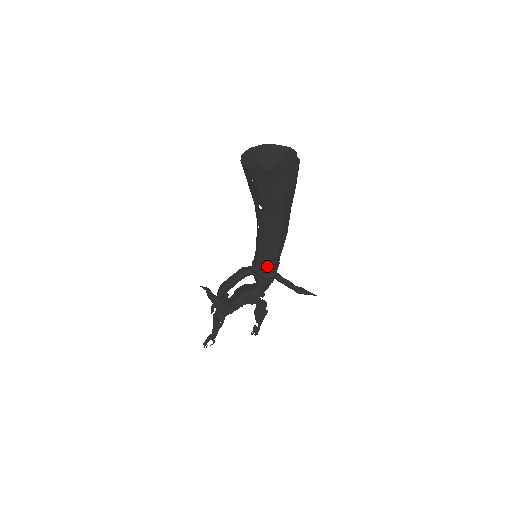
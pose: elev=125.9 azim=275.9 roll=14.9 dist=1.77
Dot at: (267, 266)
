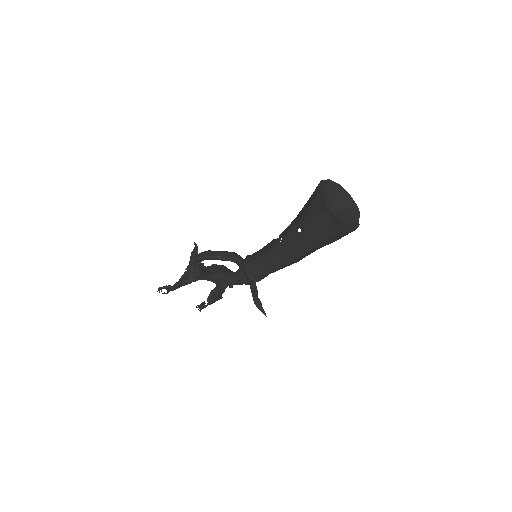
Dot at: (258, 271)
